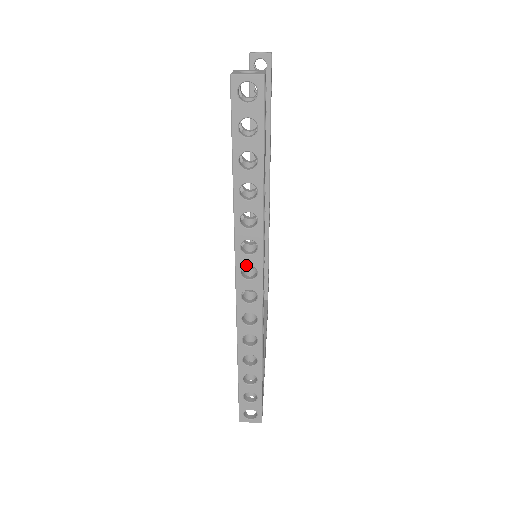
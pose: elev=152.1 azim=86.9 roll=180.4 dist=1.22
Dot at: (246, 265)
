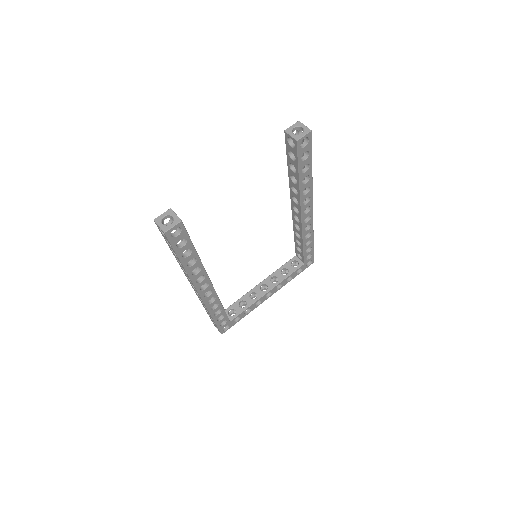
Dot at: (191, 283)
